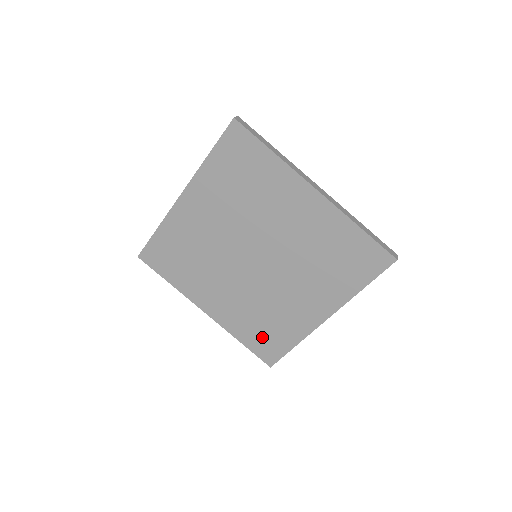
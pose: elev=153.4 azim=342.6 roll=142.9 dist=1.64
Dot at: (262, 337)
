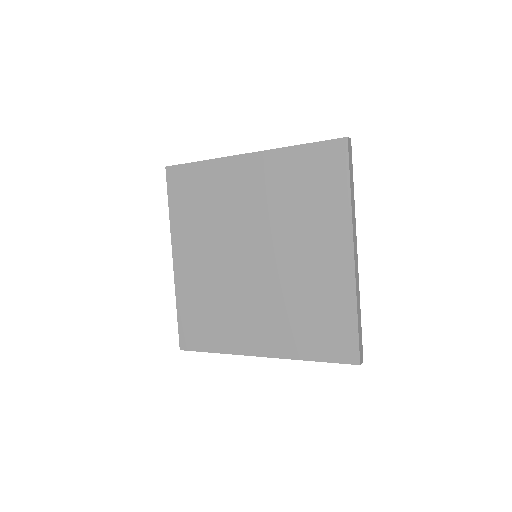
Dot at: (197, 321)
